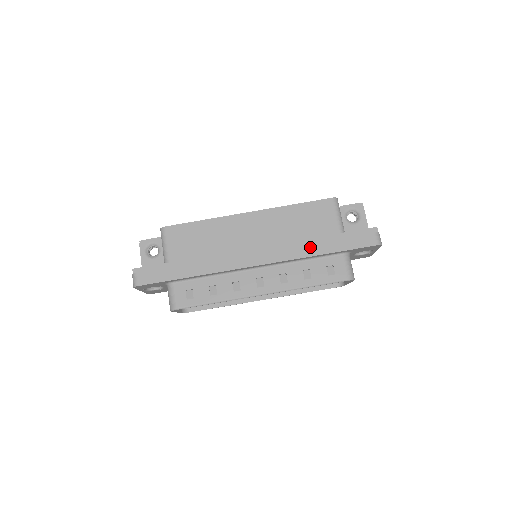
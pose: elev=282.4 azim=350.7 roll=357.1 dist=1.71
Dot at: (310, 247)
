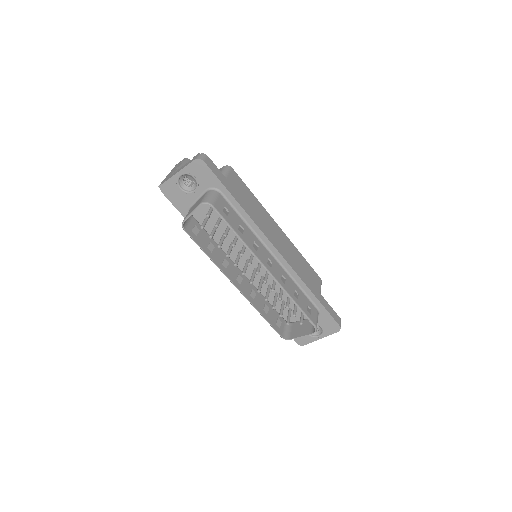
Dot at: (309, 282)
